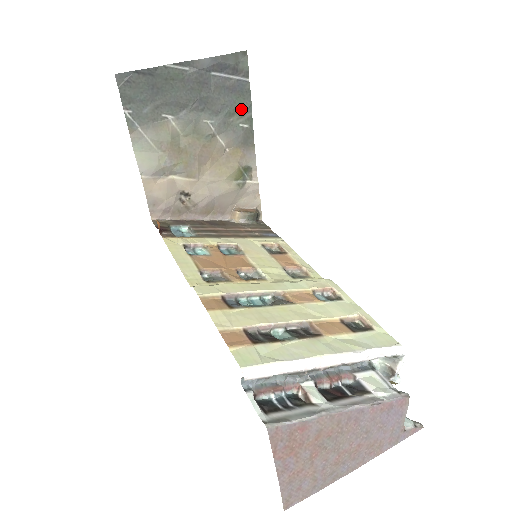
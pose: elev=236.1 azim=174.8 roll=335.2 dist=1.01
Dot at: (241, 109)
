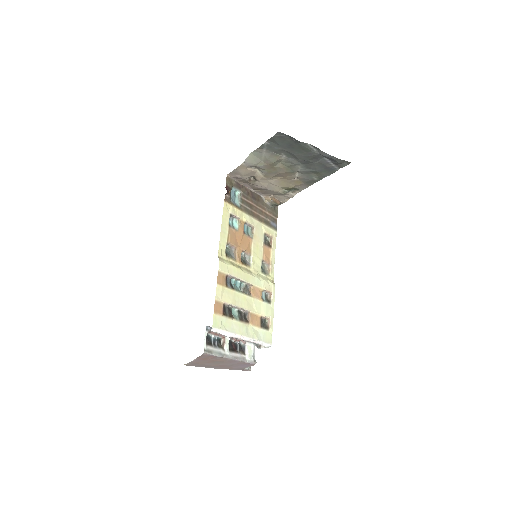
Dot at: (321, 174)
